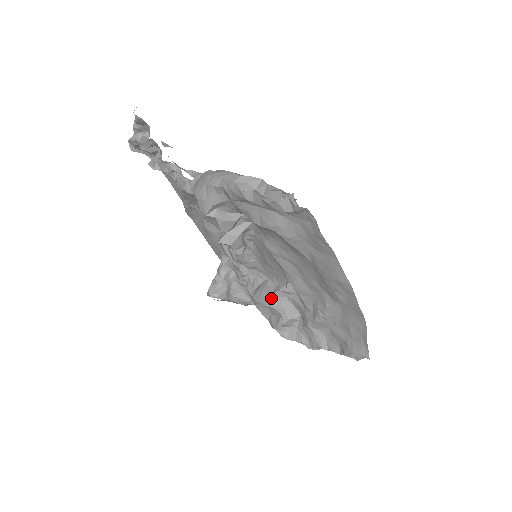
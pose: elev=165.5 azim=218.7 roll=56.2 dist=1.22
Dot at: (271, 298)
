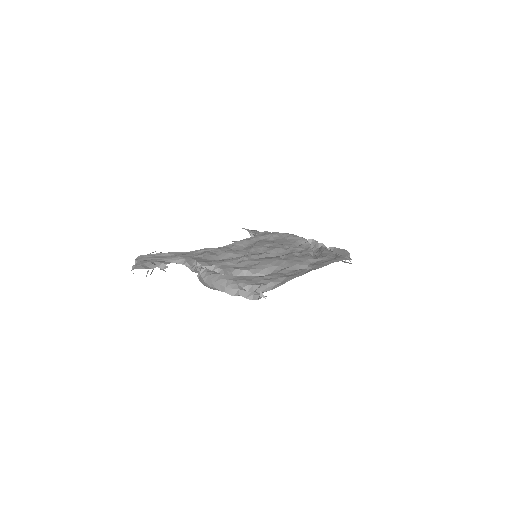
Dot at: occluded
